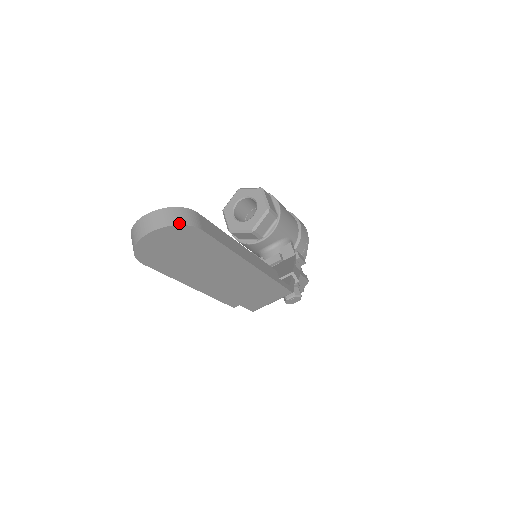
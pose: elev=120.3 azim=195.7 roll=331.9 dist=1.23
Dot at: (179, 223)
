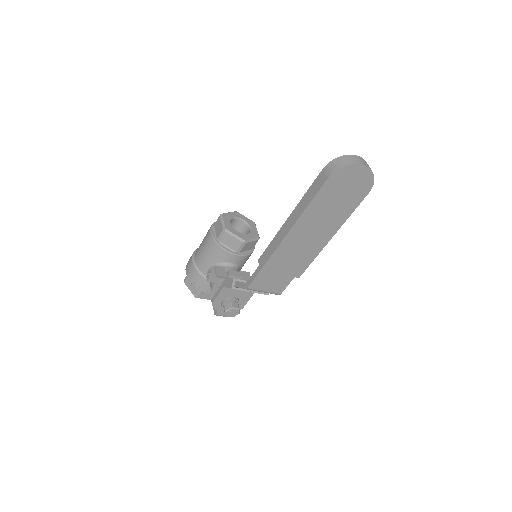
Dot at: occluded
